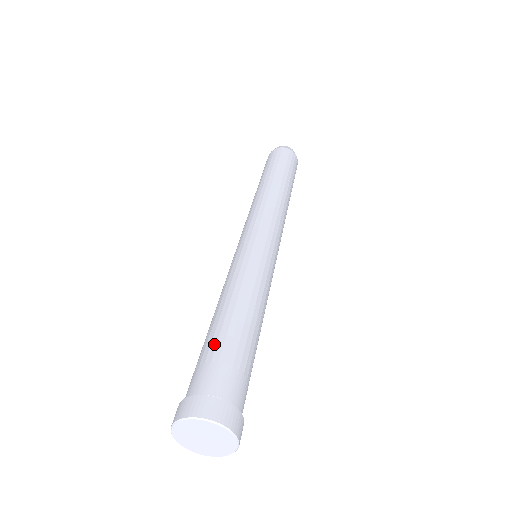
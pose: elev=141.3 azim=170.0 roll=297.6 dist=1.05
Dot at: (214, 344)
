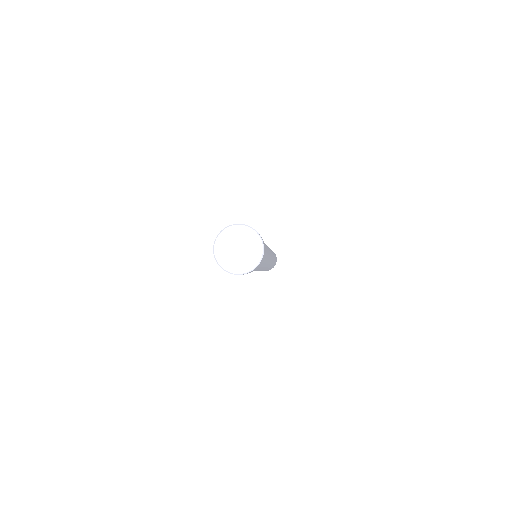
Dot at: occluded
